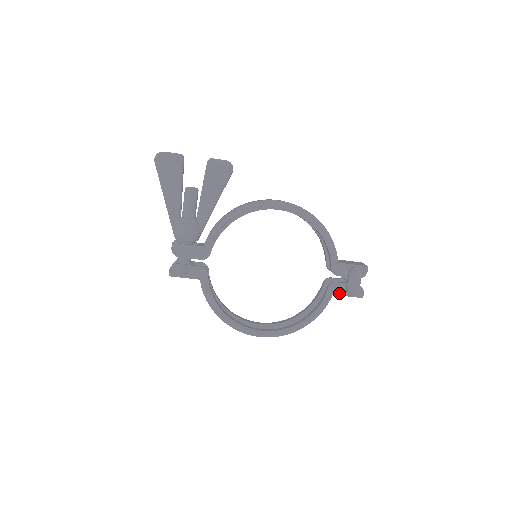
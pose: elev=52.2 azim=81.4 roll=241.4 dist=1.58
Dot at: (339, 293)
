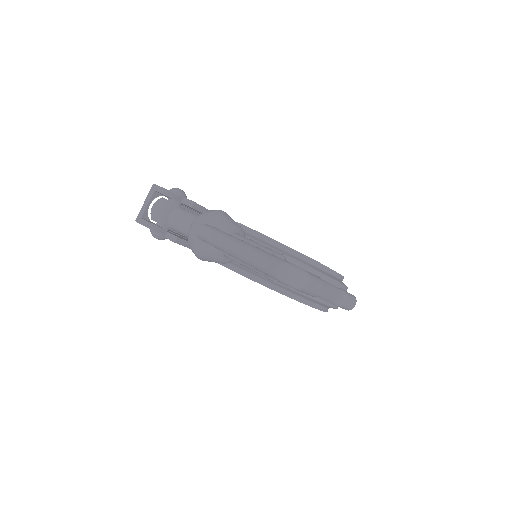
Dot at: occluded
